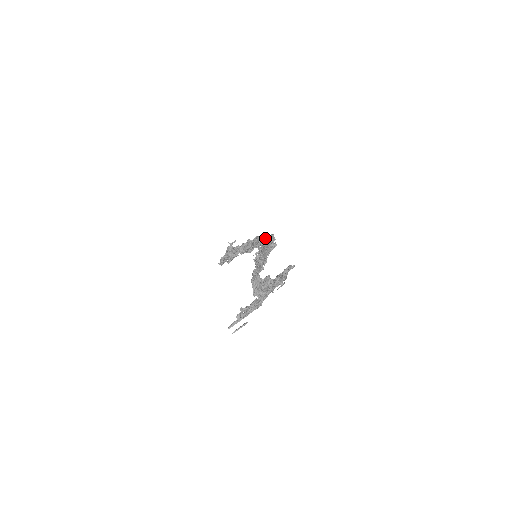
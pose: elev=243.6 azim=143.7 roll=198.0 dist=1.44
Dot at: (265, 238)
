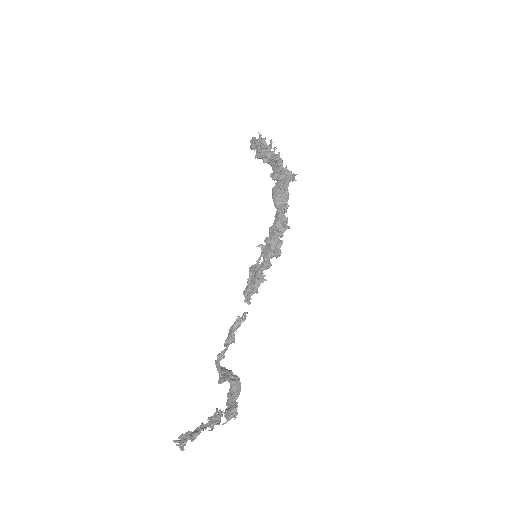
Dot at: (273, 232)
